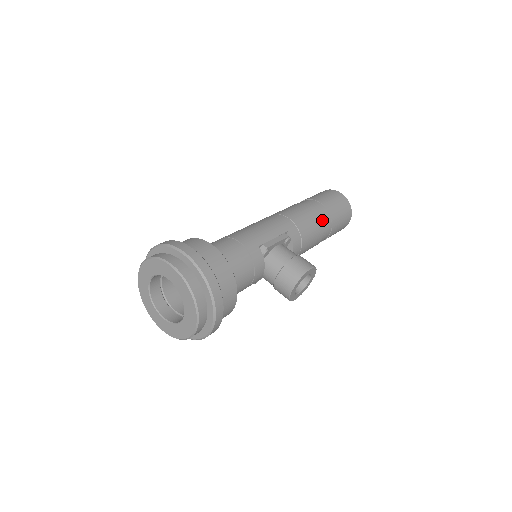
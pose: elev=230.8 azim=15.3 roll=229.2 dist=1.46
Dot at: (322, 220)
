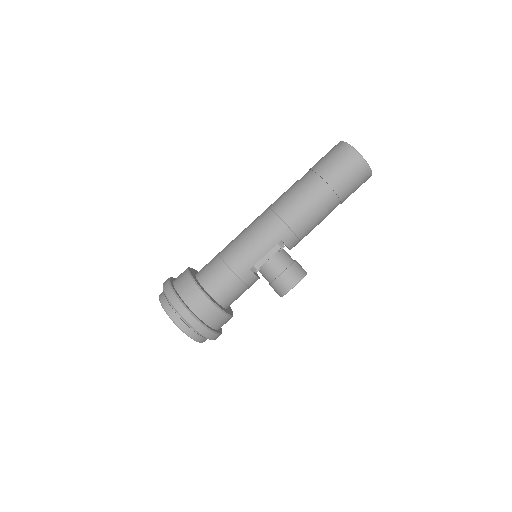
Dot at: (326, 206)
